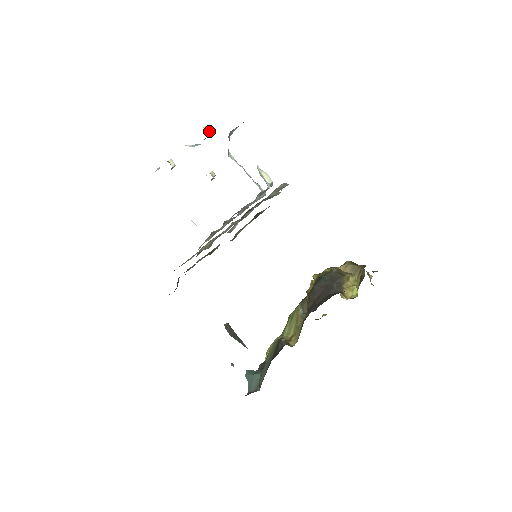
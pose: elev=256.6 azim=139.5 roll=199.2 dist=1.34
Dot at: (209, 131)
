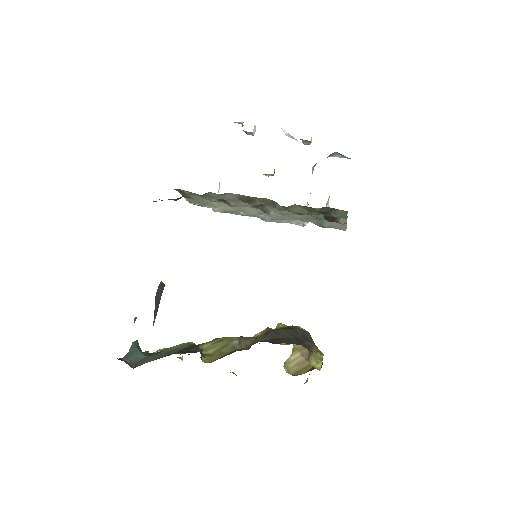
Dot at: occluded
